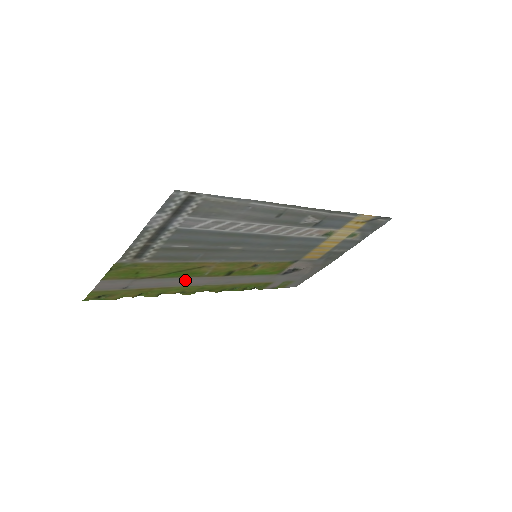
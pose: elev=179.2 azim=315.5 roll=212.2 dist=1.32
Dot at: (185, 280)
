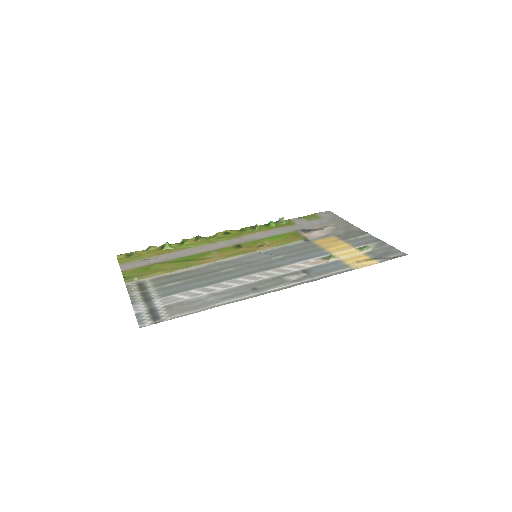
Dot at: (197, 251)
